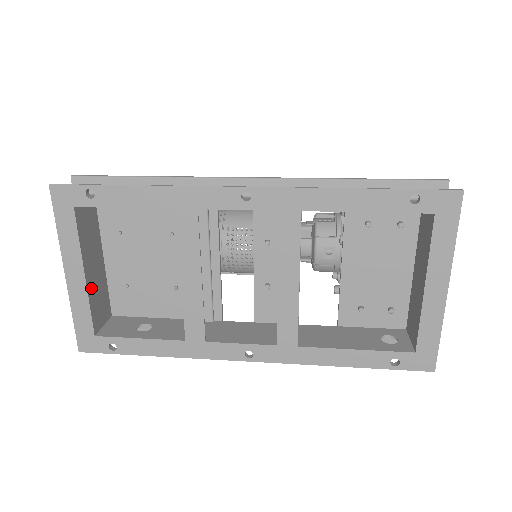
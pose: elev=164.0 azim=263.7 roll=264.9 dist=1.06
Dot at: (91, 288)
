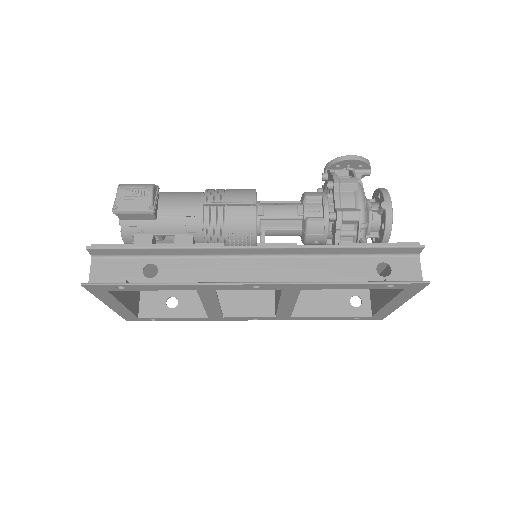
Dot at: (129, 303)
